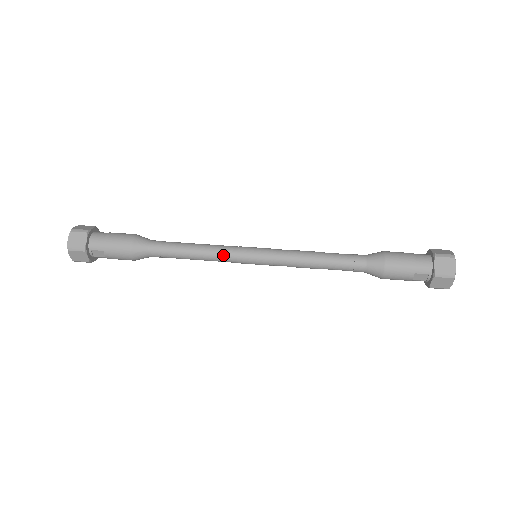
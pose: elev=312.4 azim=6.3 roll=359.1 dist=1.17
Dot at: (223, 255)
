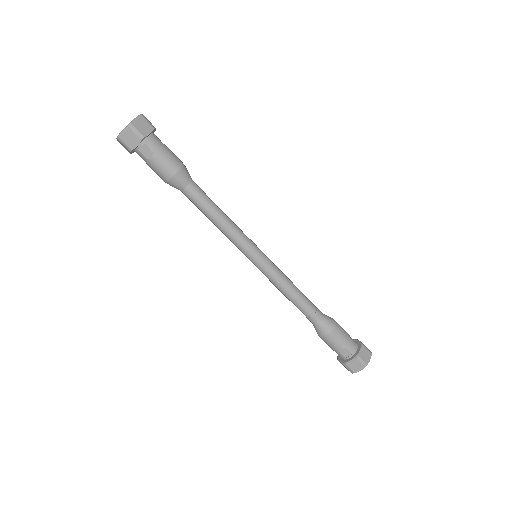
Dot at: (239, 236)
